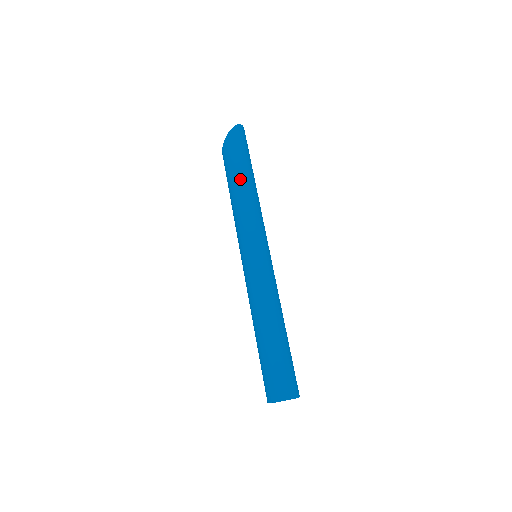
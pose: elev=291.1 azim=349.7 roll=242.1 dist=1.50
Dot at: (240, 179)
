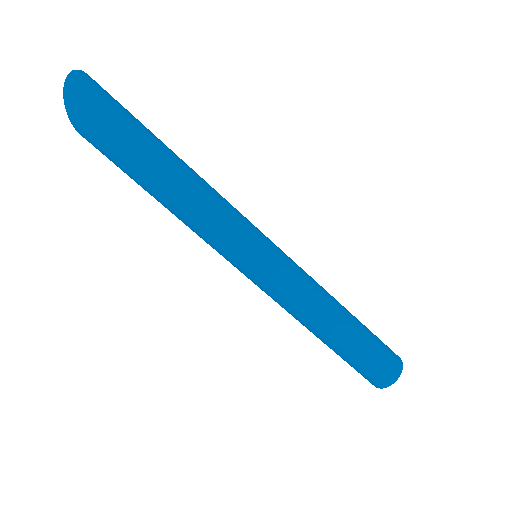
Dot at: (153, 183)
